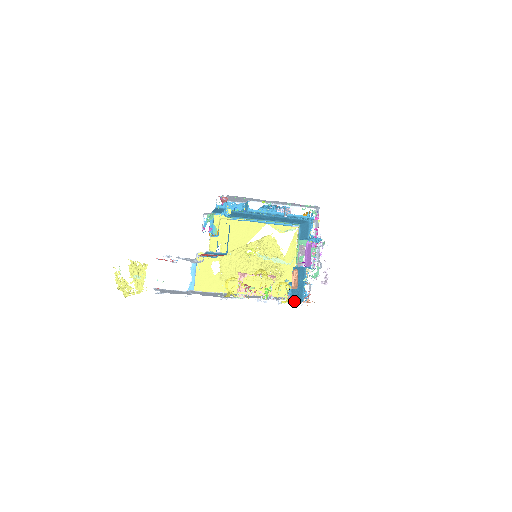
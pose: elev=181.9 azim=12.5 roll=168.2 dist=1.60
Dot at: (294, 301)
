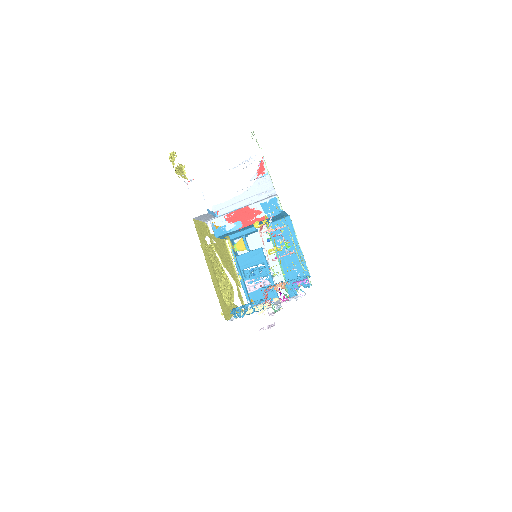
Dot at: occluded
